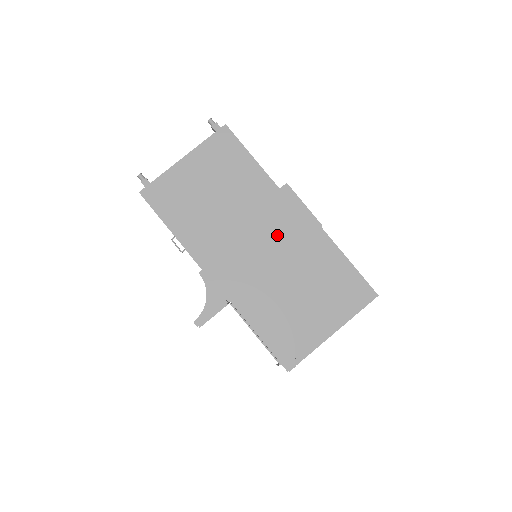
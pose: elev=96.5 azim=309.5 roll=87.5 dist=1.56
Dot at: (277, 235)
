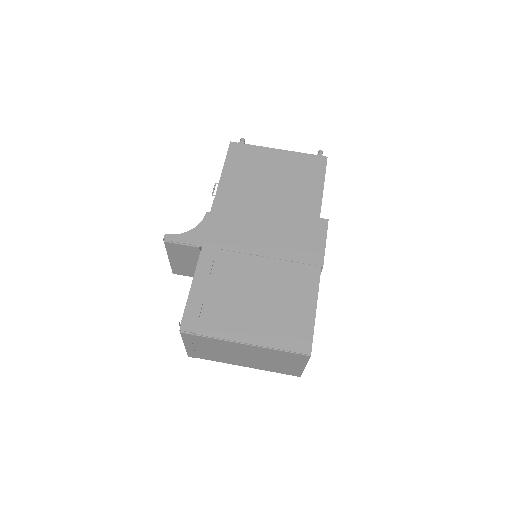
Dot at: (284, 241)
